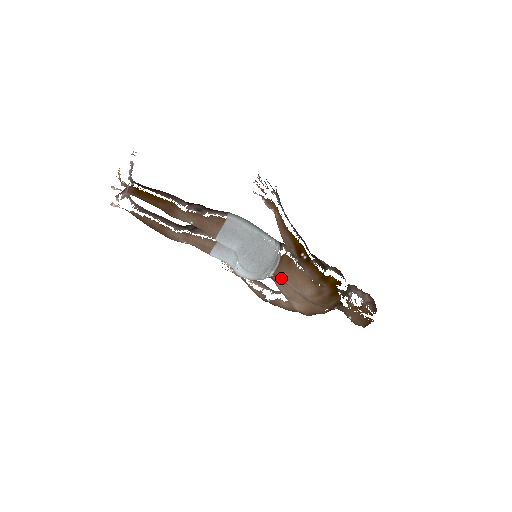
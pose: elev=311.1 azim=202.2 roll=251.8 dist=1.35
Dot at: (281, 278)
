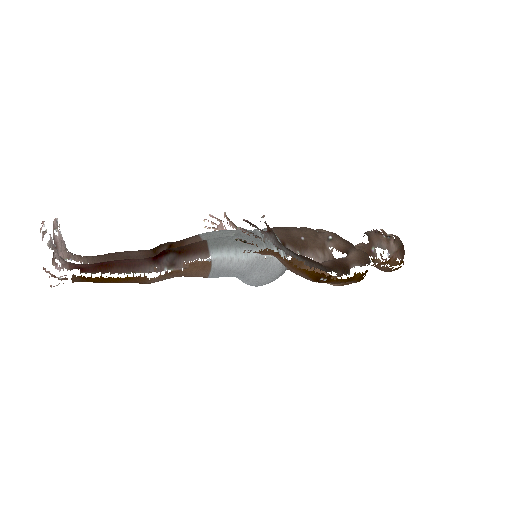
Dot at: occluded
